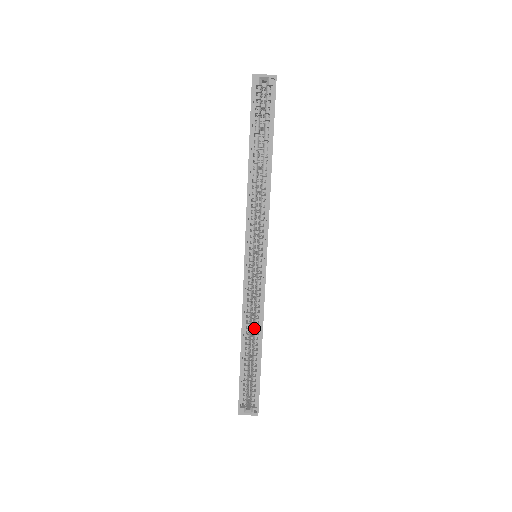
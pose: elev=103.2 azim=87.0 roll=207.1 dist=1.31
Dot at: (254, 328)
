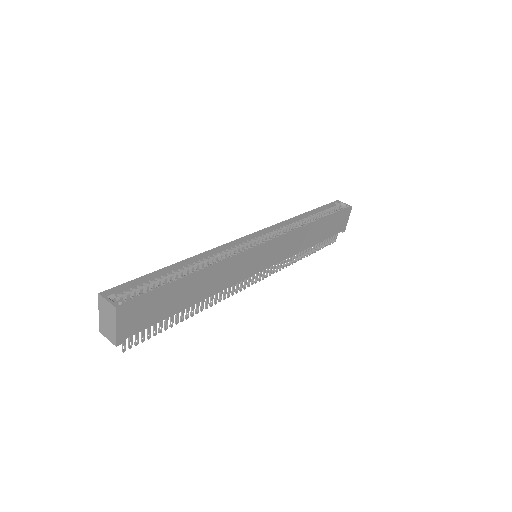
Dot at: (207, 266)
